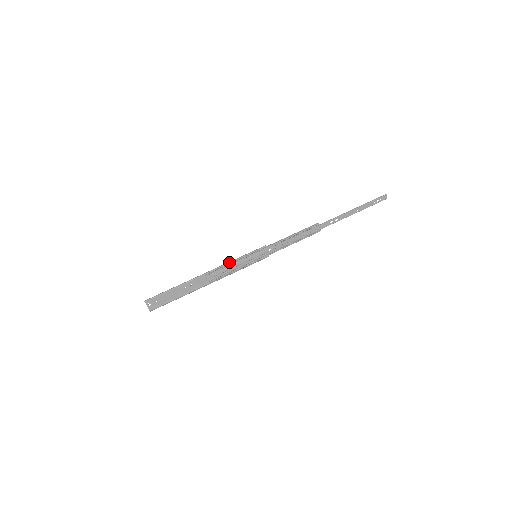
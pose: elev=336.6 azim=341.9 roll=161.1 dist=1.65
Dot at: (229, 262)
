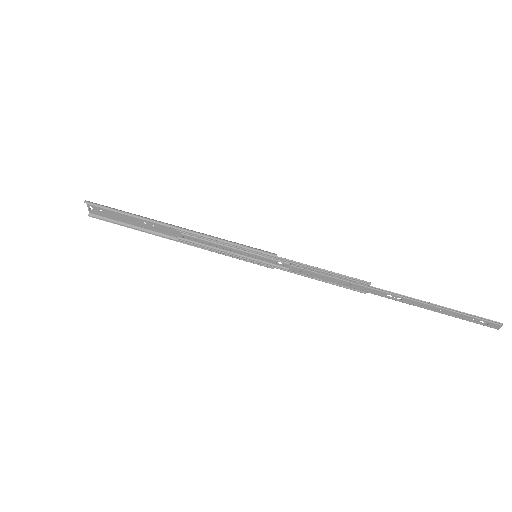
Dot at: (215, 238)
